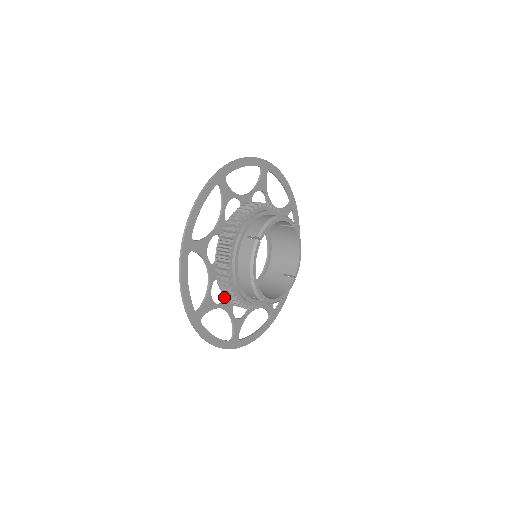
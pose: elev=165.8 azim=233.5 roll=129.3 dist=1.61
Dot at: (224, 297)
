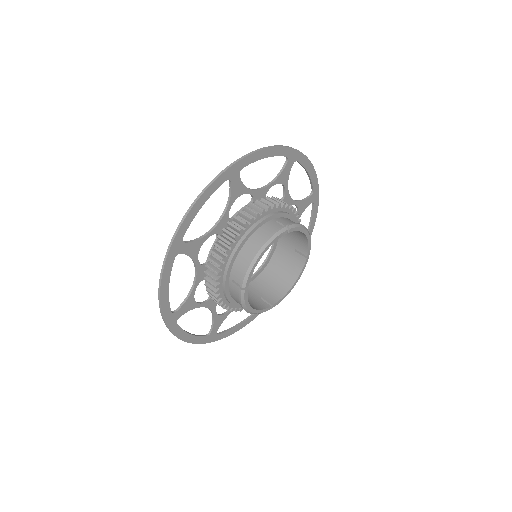
Dot at: occluded
